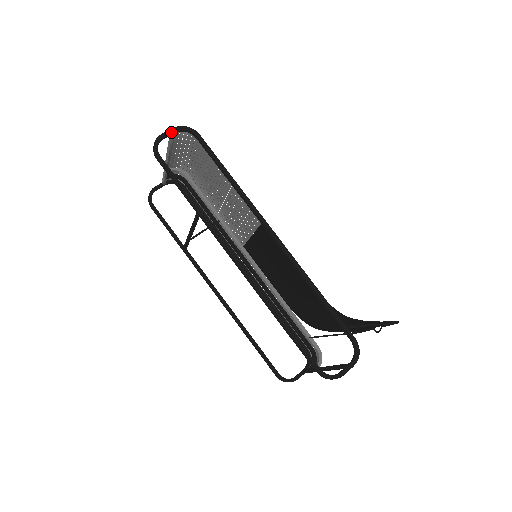
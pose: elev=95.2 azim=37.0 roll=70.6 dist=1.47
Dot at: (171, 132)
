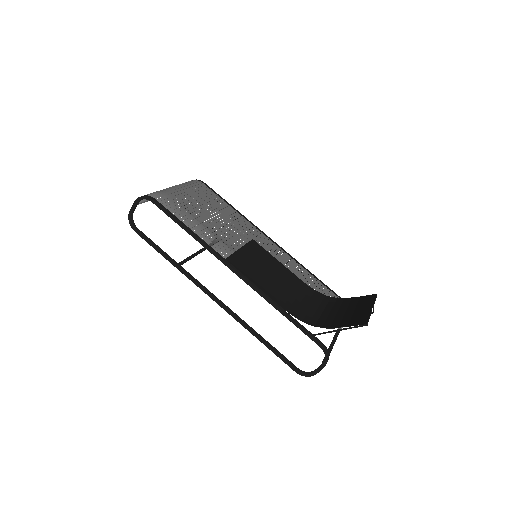
Dot at: (135, 206)
